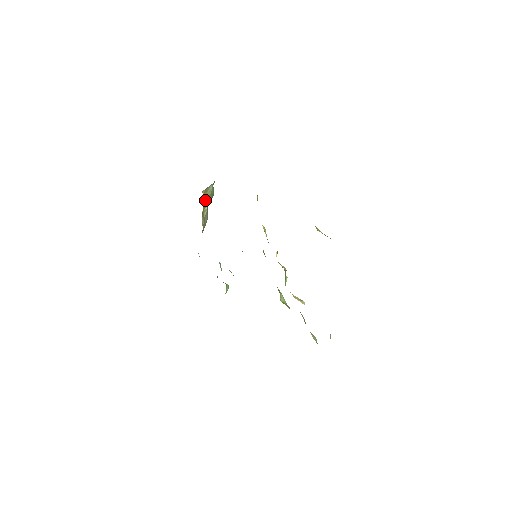
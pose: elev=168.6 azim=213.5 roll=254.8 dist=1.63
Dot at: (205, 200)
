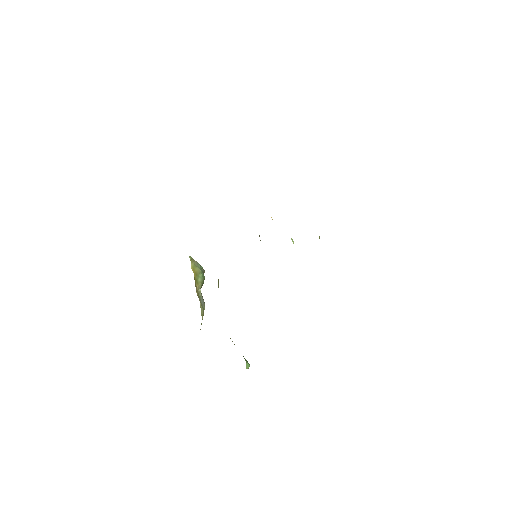
Dot at: (195, 273)
